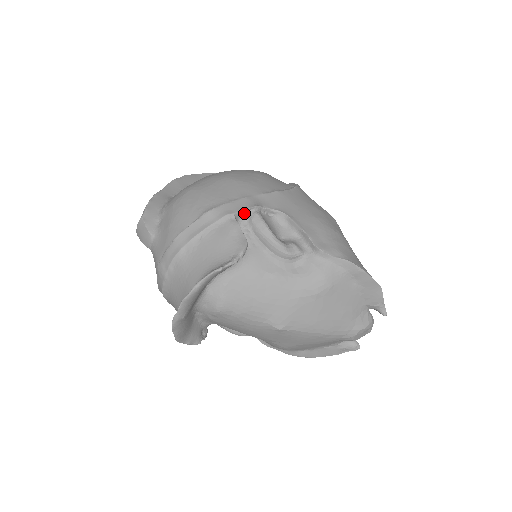
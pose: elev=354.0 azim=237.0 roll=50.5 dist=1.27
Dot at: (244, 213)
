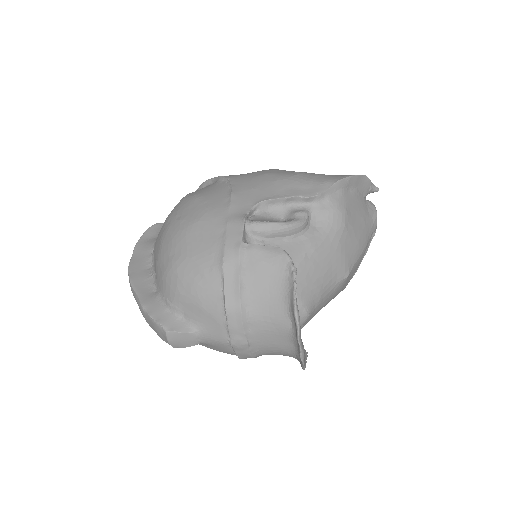
Dot at: (244, 233)
